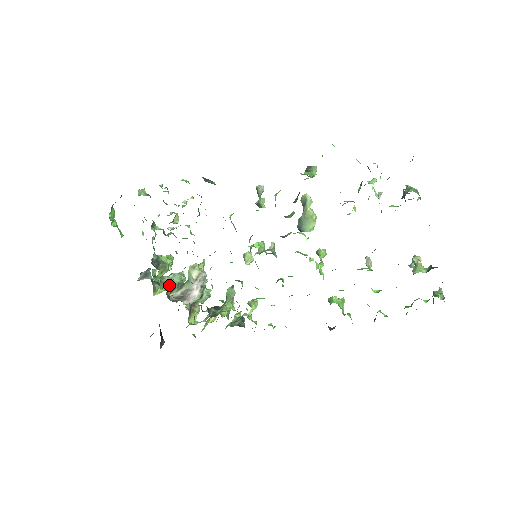
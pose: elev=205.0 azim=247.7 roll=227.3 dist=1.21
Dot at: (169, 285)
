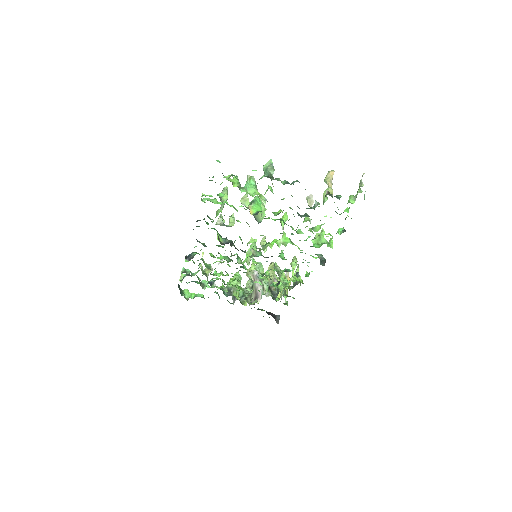
Dot at: (252, 287)
